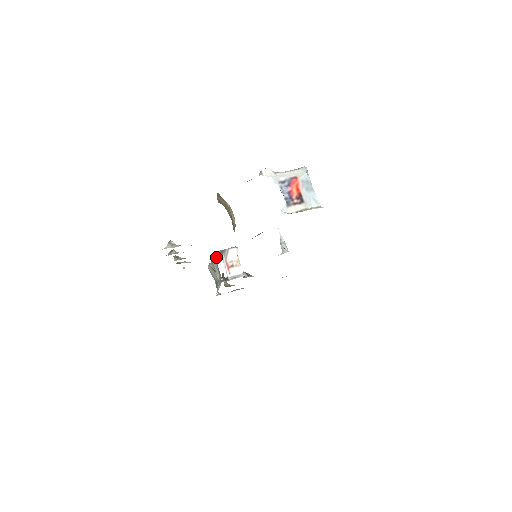
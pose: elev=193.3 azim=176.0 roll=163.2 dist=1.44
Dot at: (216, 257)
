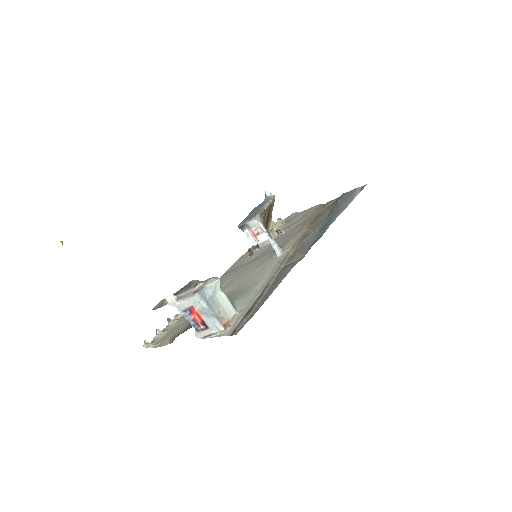
Dot at: (241, 229)
